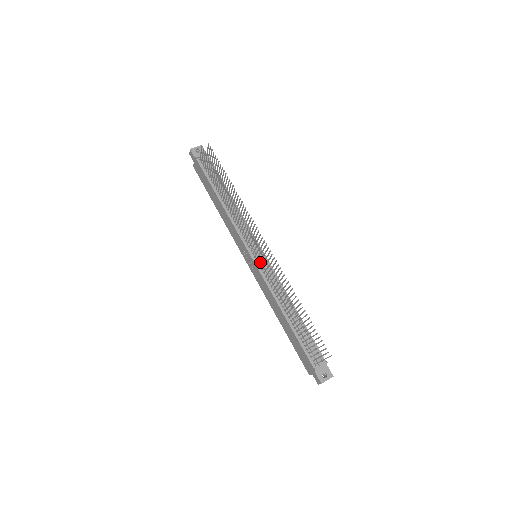
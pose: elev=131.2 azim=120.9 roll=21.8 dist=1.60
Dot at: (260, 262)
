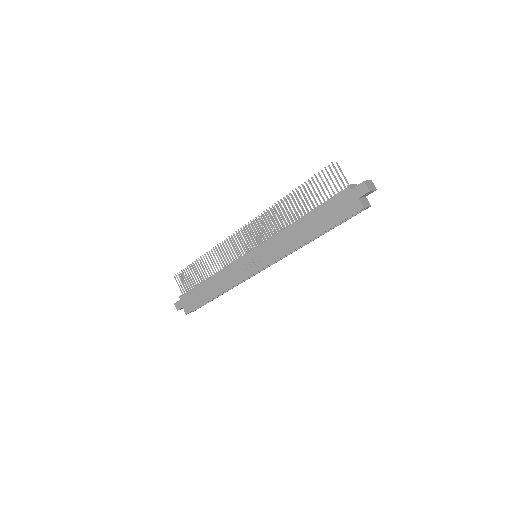
Dot at: occluded
